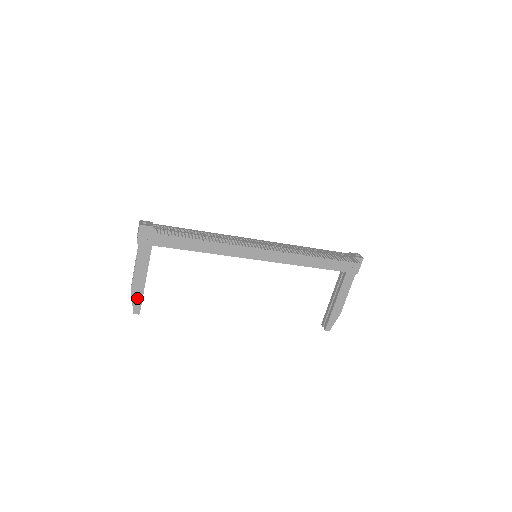
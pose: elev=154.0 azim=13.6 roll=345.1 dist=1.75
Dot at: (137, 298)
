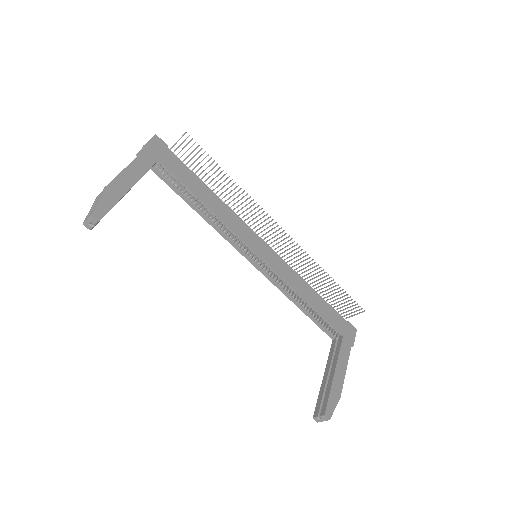
Dot at: (108, 199)
